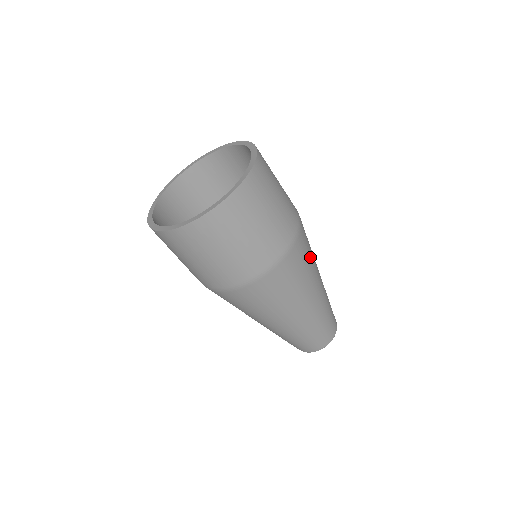
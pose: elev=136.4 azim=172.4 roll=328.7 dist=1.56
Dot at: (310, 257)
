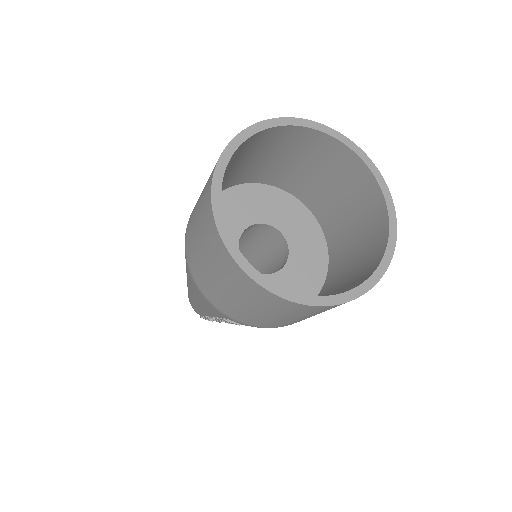
Dot at: occluded
